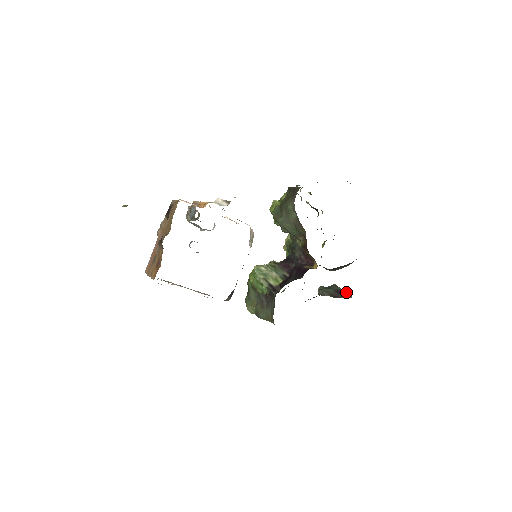
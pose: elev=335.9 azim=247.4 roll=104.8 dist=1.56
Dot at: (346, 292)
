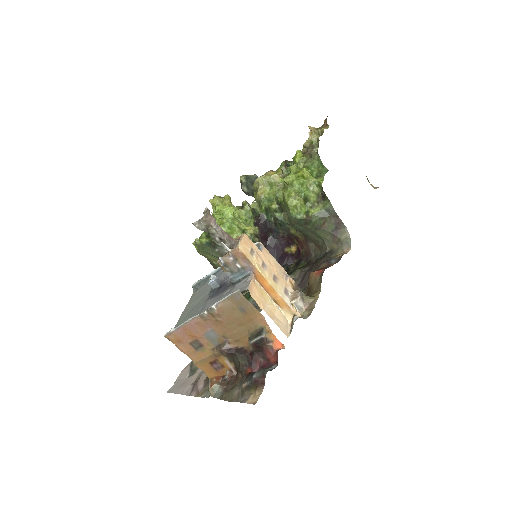
Dot at: occluded
